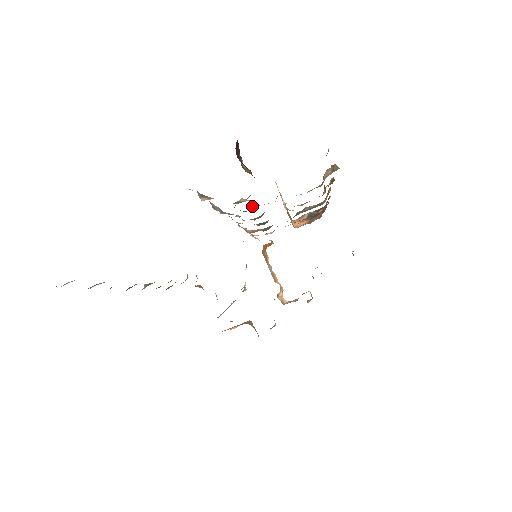
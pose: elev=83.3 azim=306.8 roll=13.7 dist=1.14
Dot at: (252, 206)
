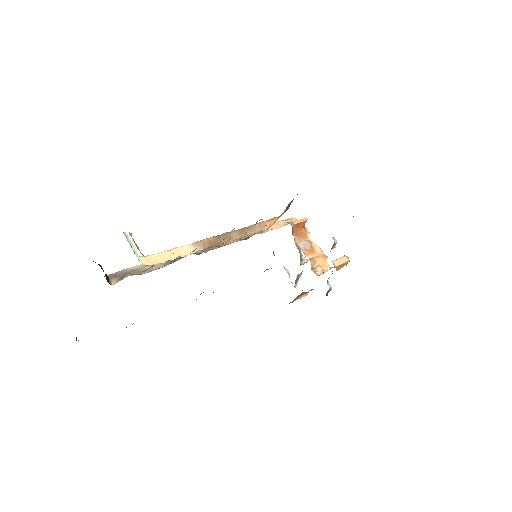
Dot at: occluded
